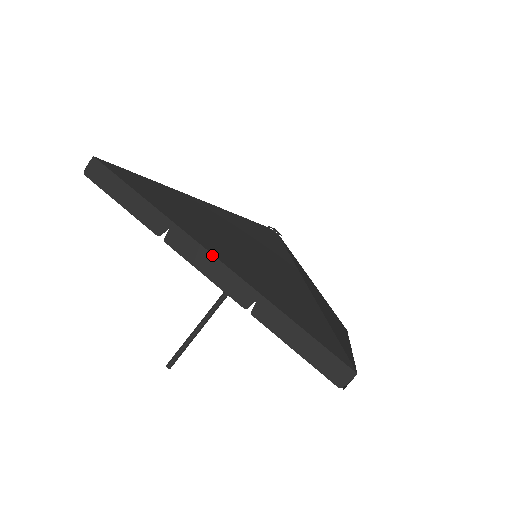
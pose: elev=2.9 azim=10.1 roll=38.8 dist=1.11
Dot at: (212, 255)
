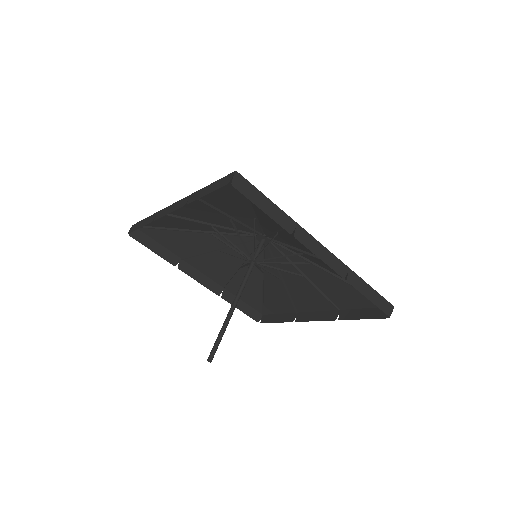
Dot at: (172, 204)
